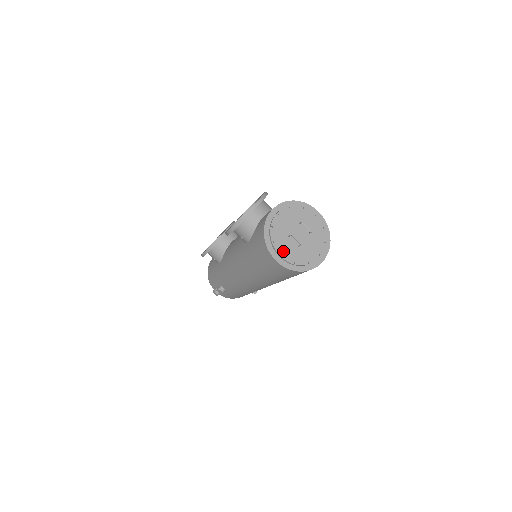
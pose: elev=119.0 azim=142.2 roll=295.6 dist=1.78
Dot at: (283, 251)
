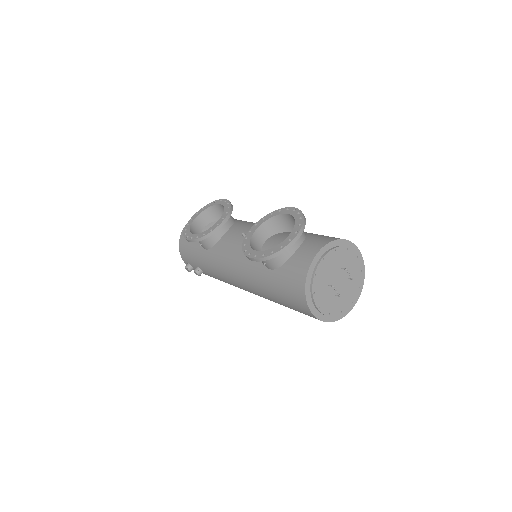
Dot at: (321, 303)
